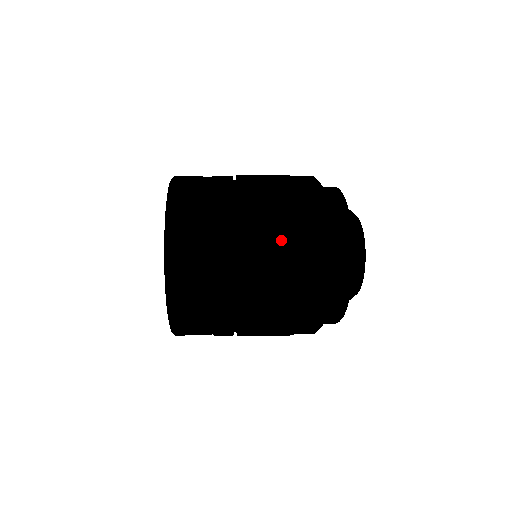
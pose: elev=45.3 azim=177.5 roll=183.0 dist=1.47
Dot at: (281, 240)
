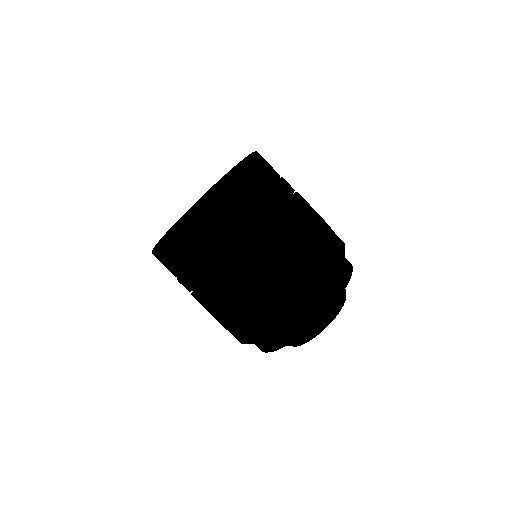
Dot at: (285, 263)
